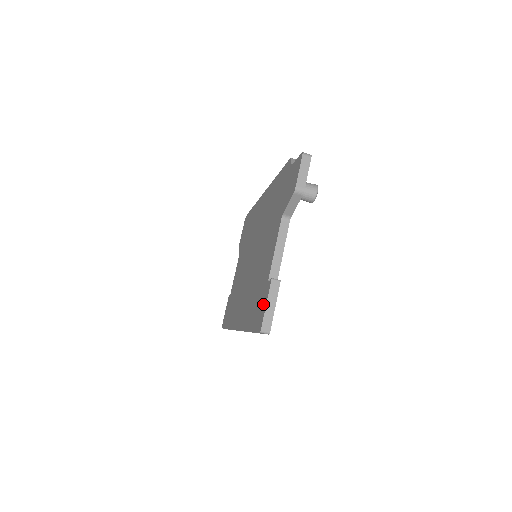
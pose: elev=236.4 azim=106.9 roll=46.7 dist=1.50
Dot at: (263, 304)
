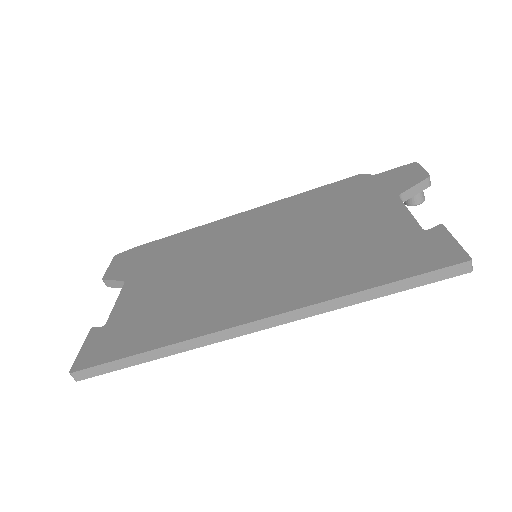
Dot at: (437, 244)
